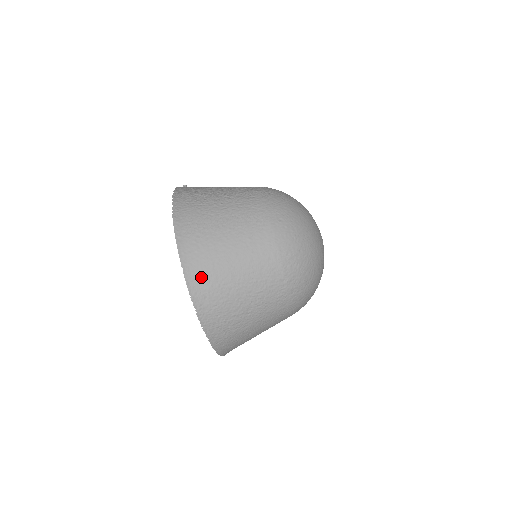
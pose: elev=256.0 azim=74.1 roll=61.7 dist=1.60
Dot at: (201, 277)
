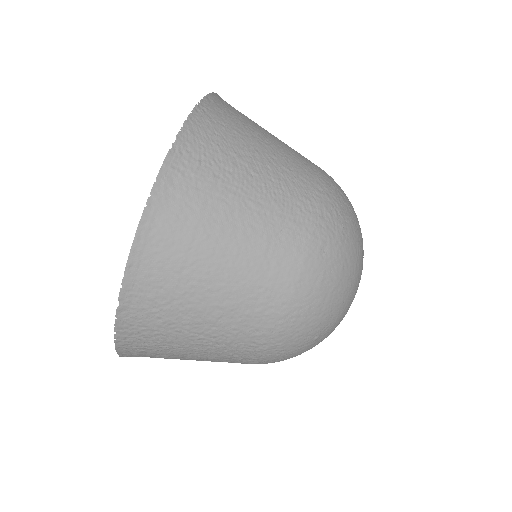
Dot at: (229, 108)
